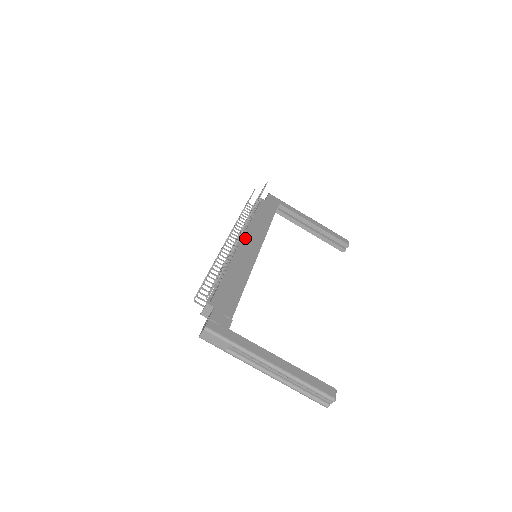
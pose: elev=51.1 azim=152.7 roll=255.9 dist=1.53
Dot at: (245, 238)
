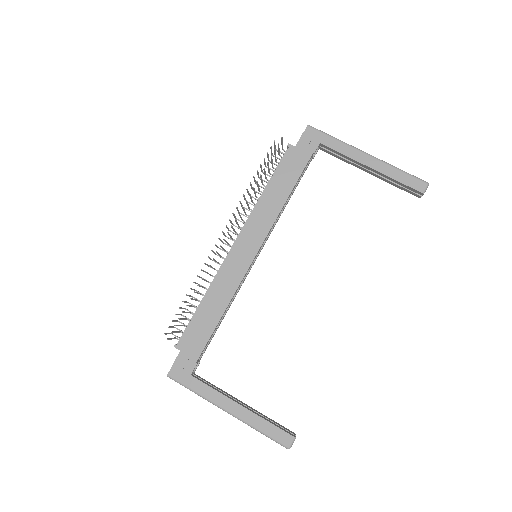
Dot at: (242, 236)
